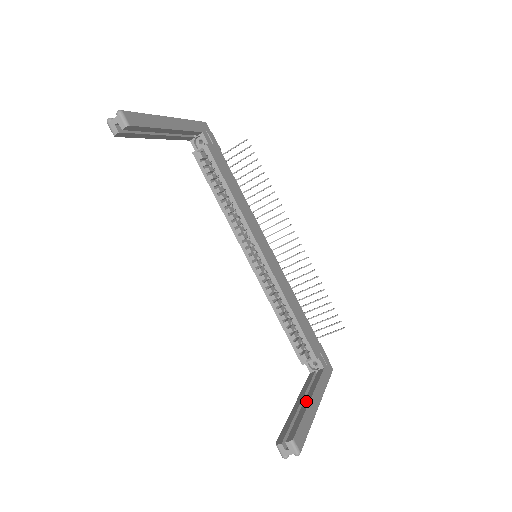
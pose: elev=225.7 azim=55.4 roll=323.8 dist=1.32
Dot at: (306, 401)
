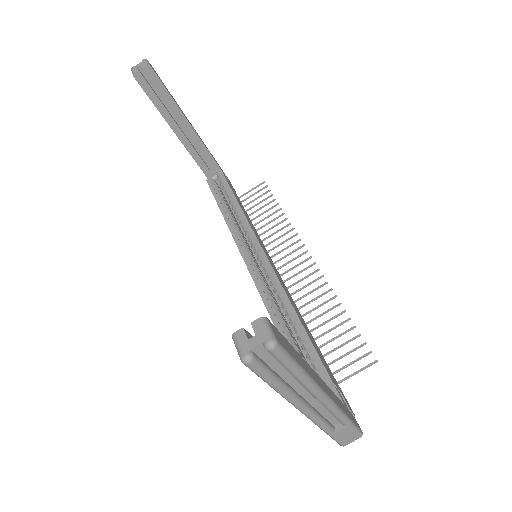
Dot at: occluded
